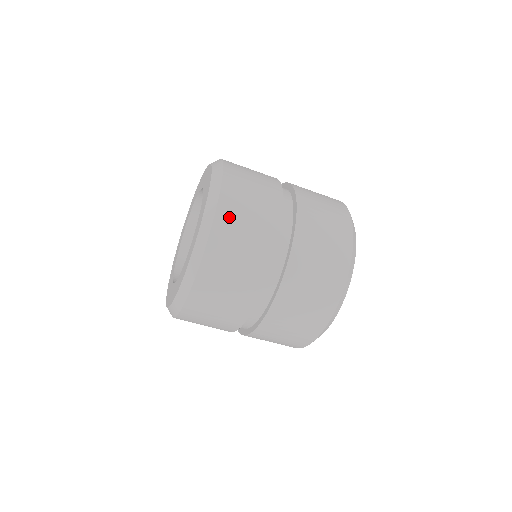
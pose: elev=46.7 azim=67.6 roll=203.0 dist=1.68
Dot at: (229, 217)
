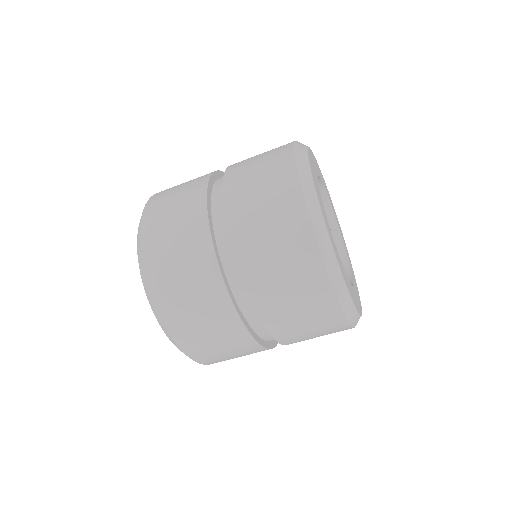
Dot at: (176, 317)
